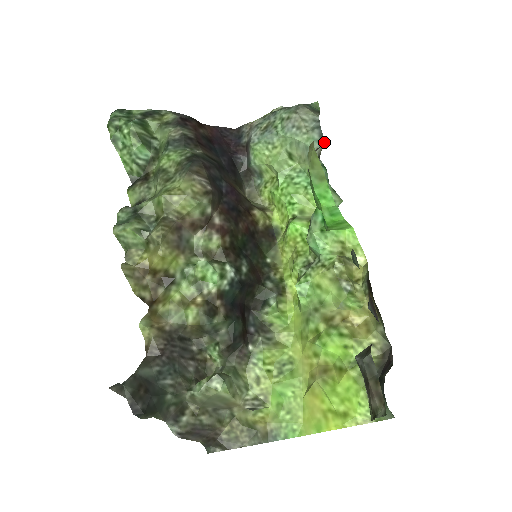
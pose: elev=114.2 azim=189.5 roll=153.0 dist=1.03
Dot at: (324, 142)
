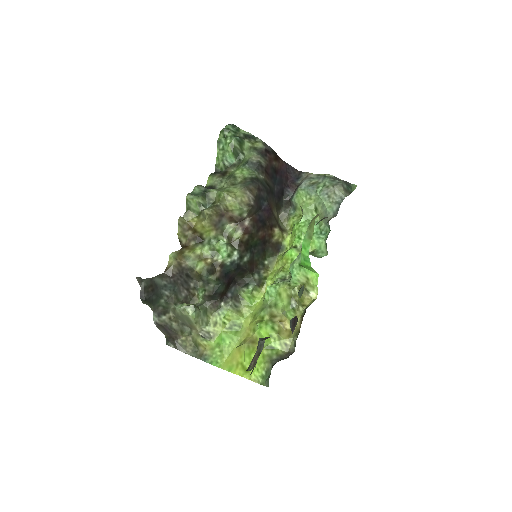
Dot at: (336, 215)
